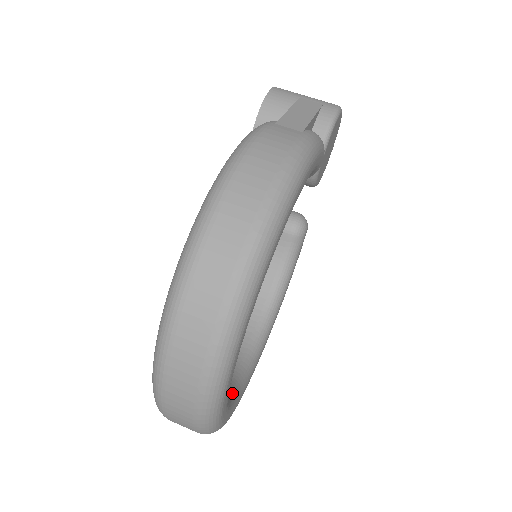
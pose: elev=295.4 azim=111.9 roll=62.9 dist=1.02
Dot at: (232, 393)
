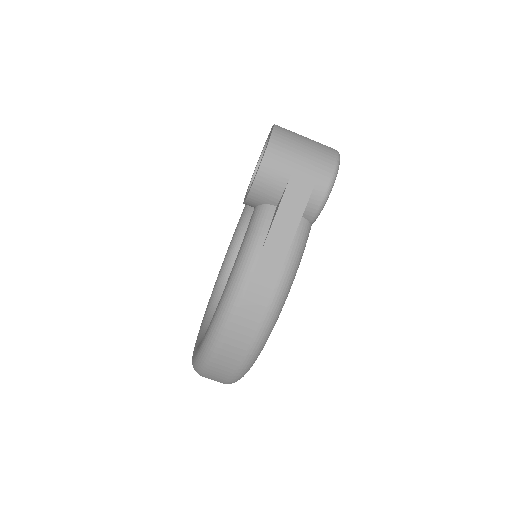
Dot at: occluded
